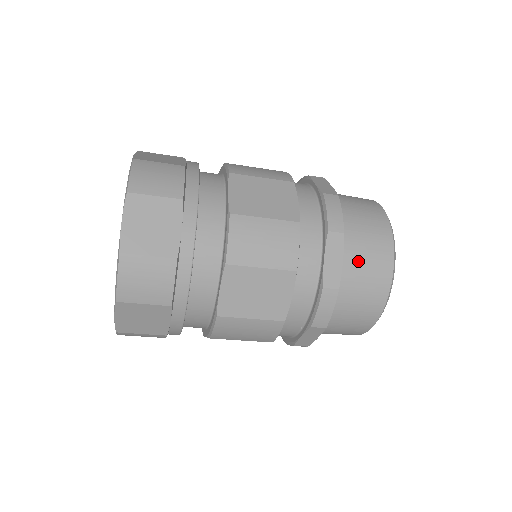
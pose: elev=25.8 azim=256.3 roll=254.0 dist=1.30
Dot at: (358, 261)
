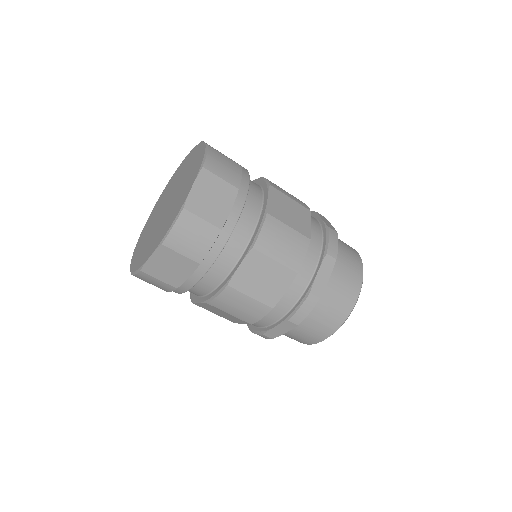
Dot at: occluded
